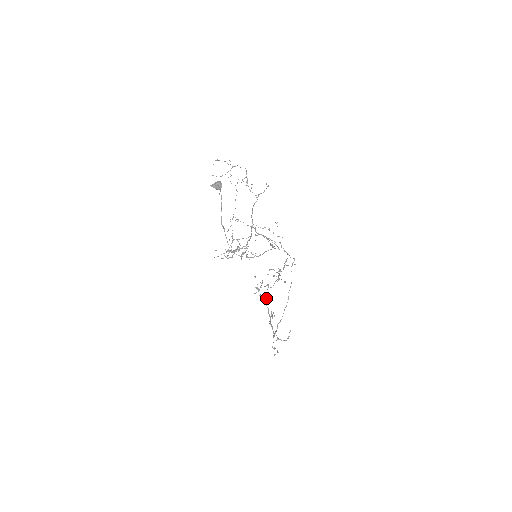
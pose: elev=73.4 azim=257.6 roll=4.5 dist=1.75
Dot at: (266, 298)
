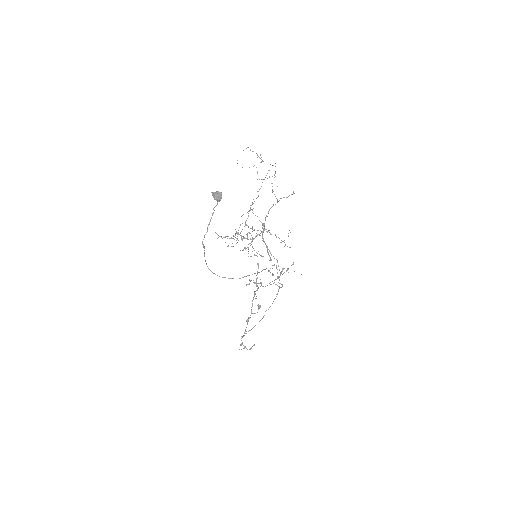
Dot at: (254, 295)
